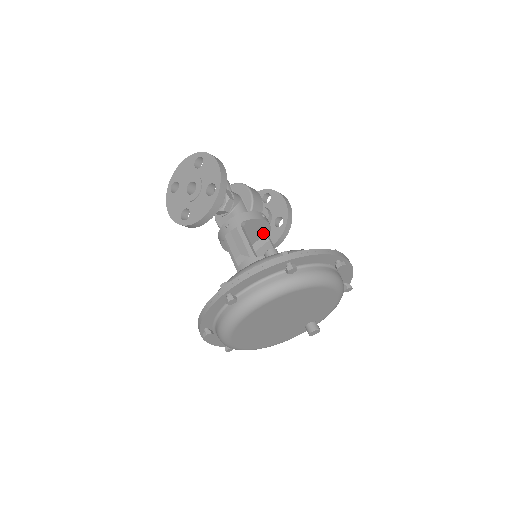
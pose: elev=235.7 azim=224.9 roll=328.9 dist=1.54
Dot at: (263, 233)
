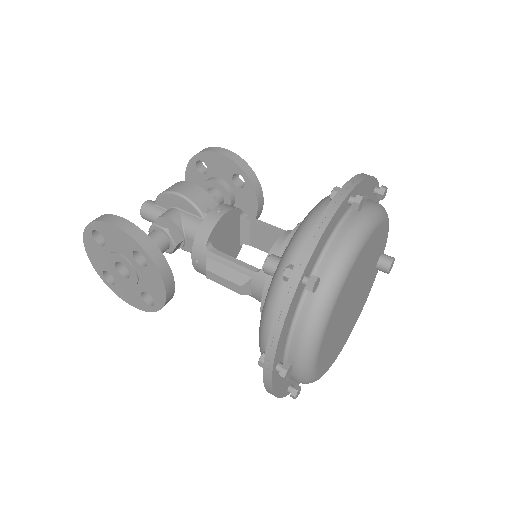
Dot at: (237, 221)
